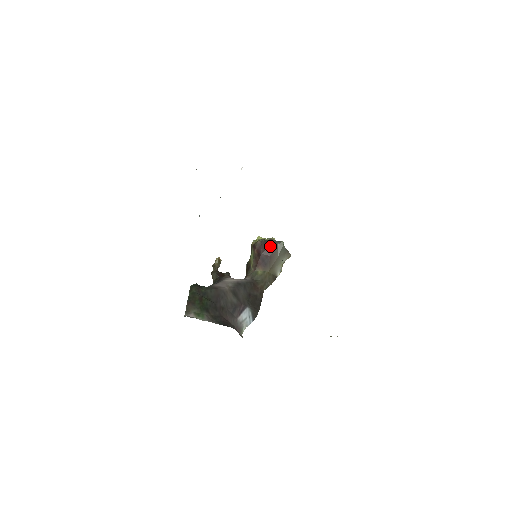
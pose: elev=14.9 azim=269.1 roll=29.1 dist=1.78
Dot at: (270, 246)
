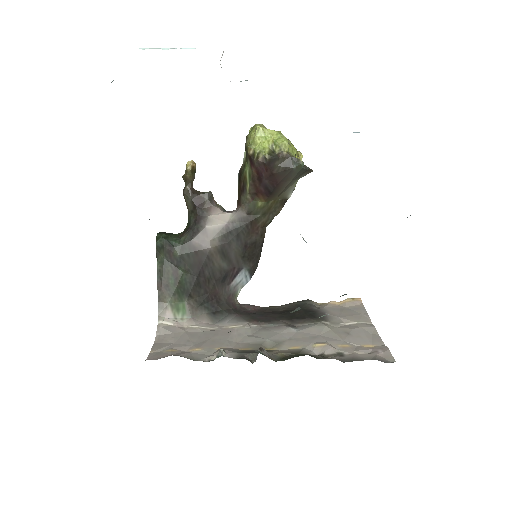
Dot at: (279, 170)
